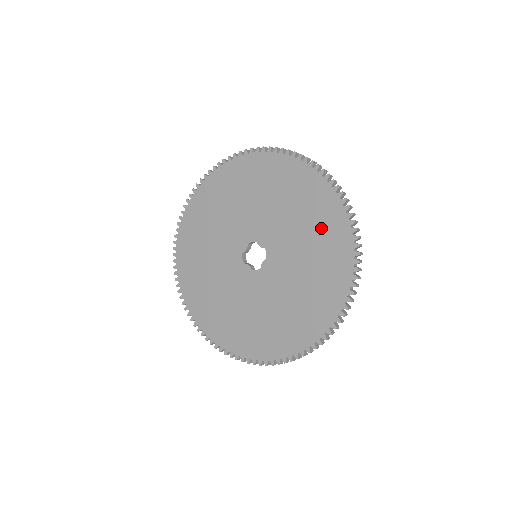
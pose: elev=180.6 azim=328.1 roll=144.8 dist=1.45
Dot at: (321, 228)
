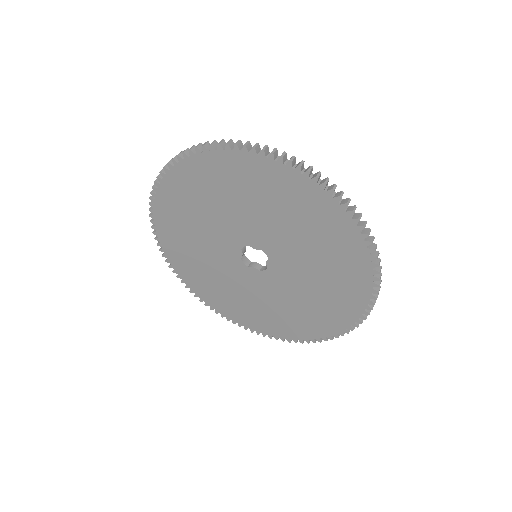
Dot at: (311, 219)
